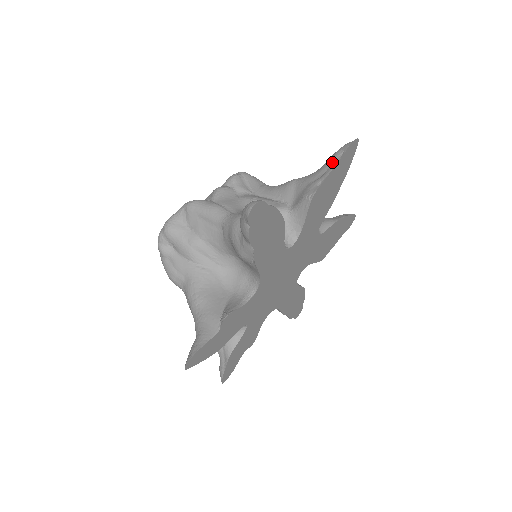
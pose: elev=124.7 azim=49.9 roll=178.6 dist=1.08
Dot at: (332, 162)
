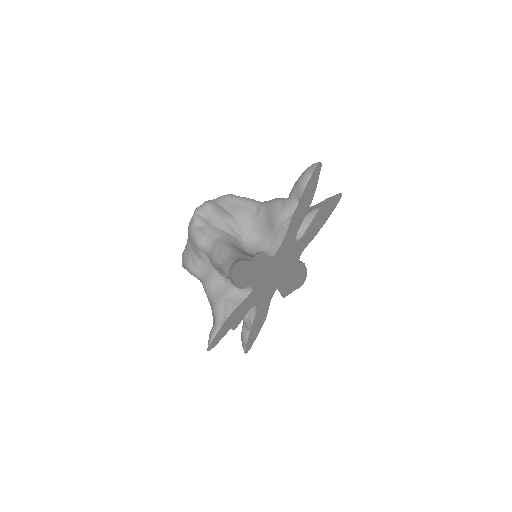
Dot at: (329, 199)
